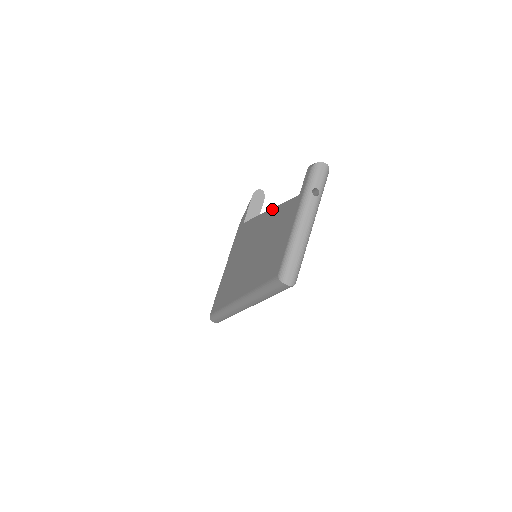
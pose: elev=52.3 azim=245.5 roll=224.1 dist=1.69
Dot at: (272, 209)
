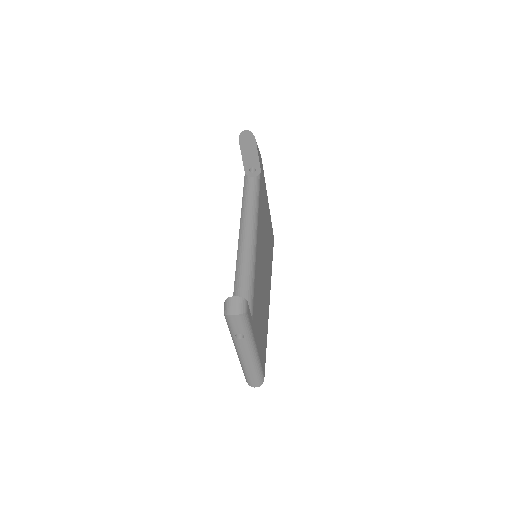
Dot at: (237, 255)
